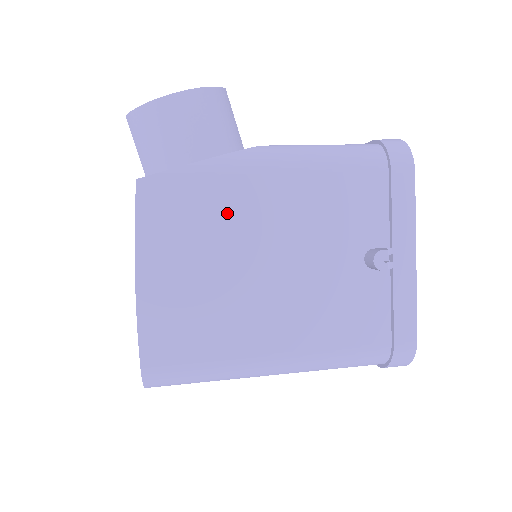
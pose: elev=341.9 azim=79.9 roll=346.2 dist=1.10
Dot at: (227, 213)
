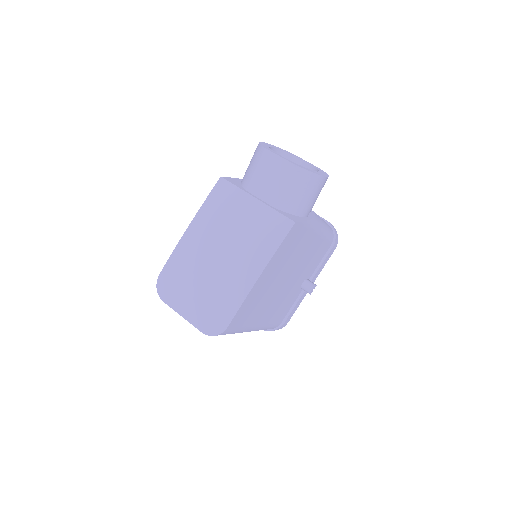
Dot at: (298, 250)
